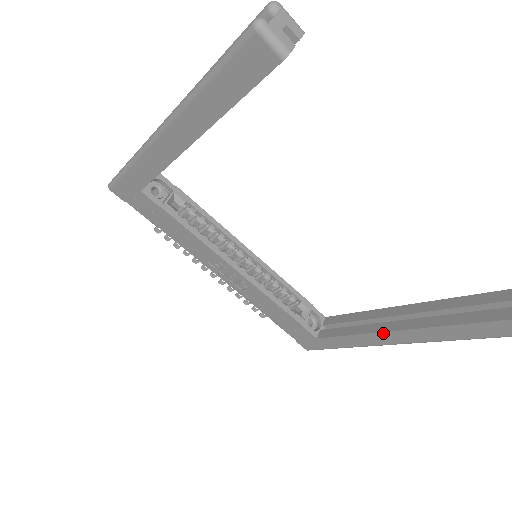
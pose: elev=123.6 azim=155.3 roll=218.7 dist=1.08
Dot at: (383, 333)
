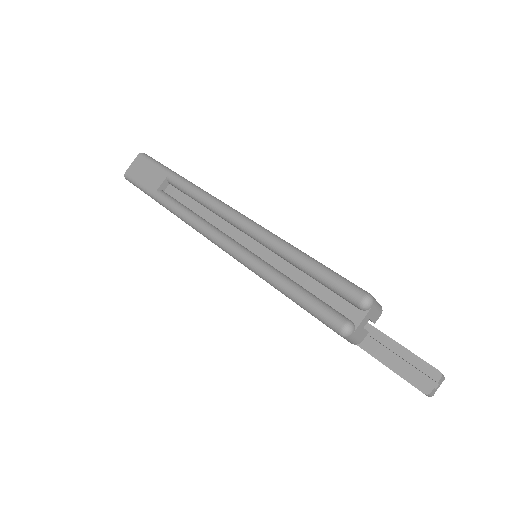
Dot at: occluded
